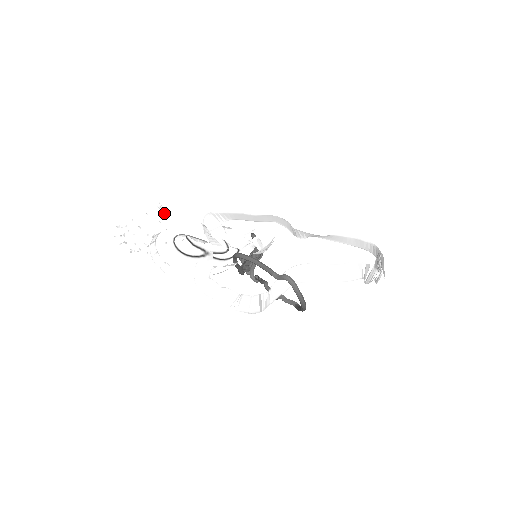
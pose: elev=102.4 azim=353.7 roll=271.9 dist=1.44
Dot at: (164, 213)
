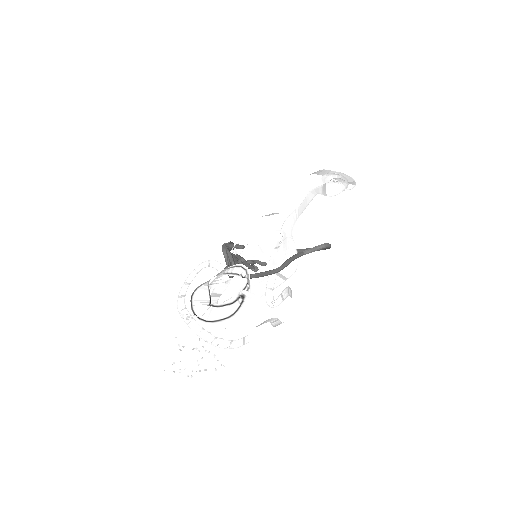
Dot at: occluded
